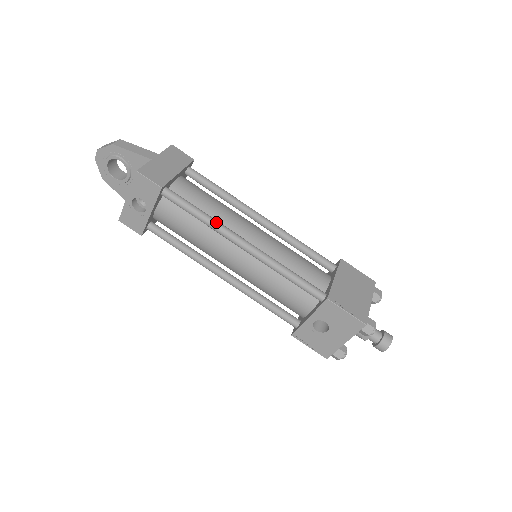
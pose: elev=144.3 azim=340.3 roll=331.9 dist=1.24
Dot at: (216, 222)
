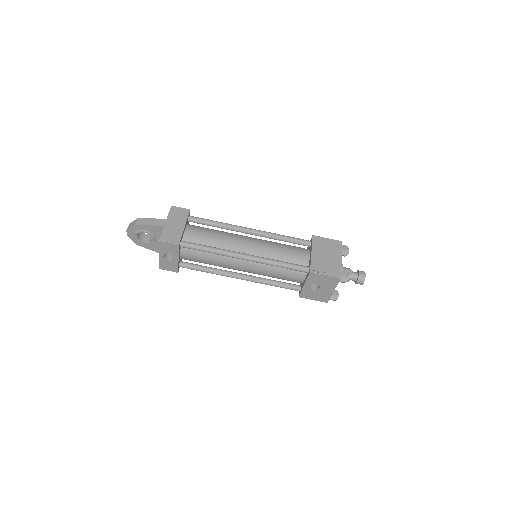
Dot at: (221, 250)
